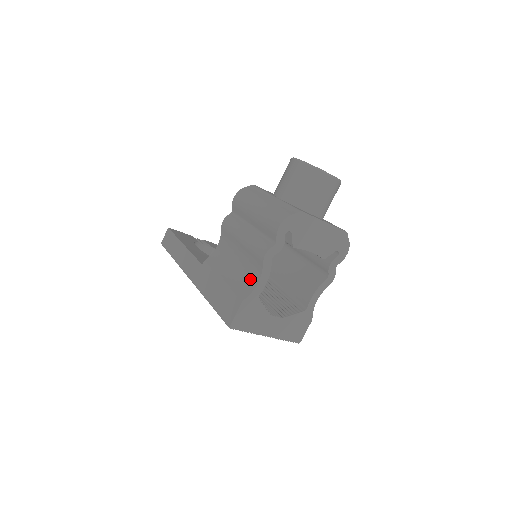
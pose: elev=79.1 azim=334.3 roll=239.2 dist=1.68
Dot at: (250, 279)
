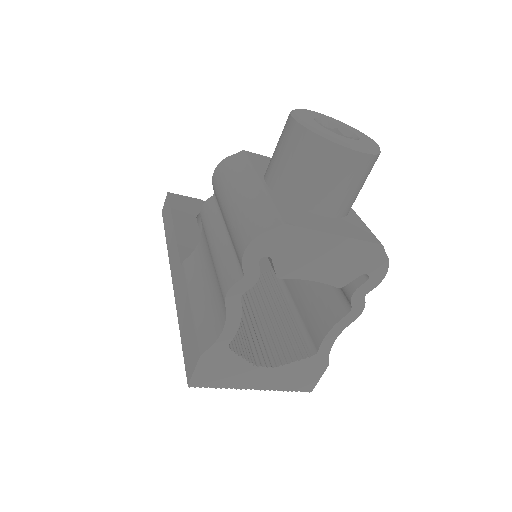
Dot at: (216, 318)
